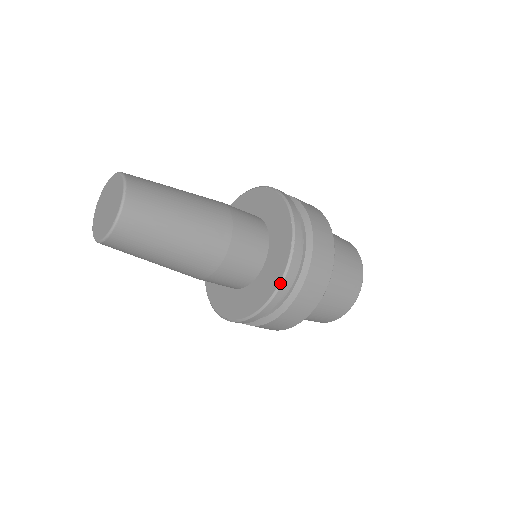
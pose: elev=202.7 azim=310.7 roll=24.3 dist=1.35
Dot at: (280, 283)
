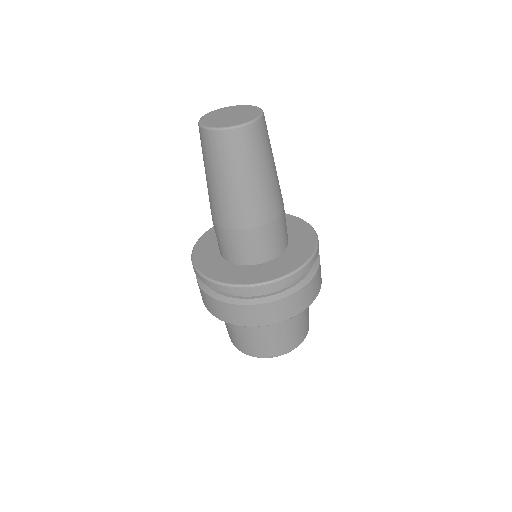
Dot at: (315, 250)
